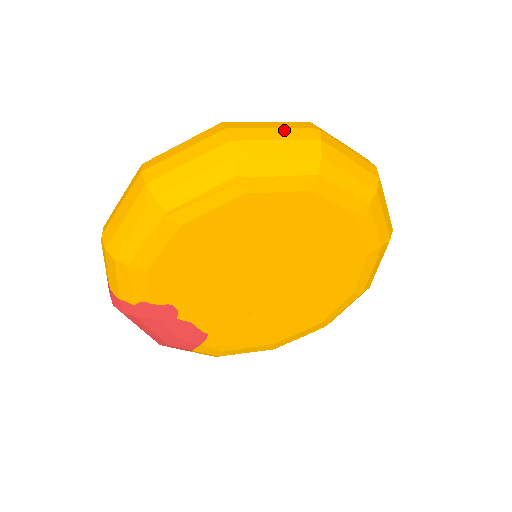
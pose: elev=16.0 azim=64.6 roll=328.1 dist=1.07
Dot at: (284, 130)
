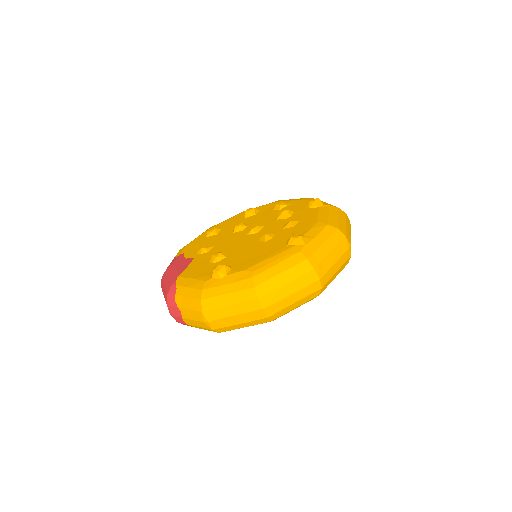
Dot at: (340, 260)
